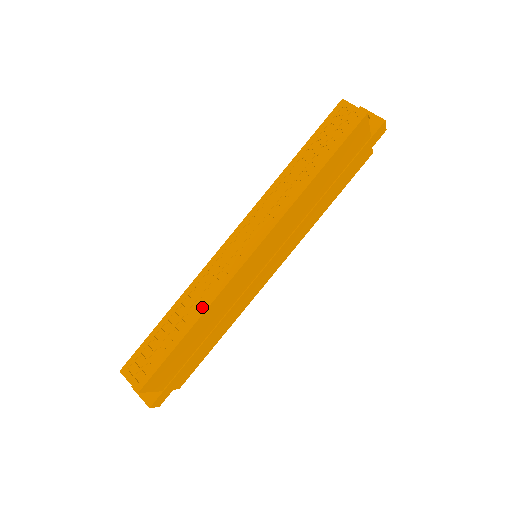
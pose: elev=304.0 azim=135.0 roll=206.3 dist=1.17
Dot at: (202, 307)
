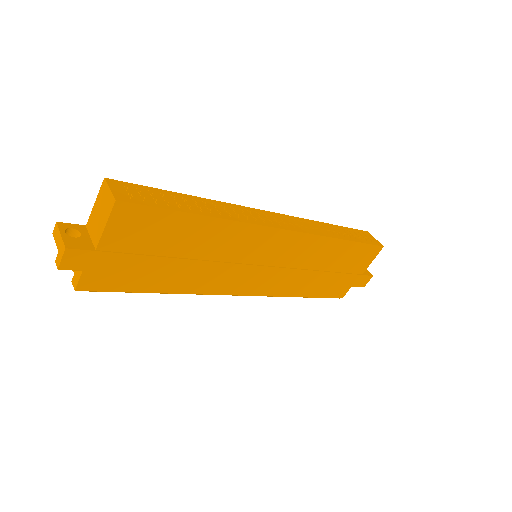
Dot at: (226, 216)
